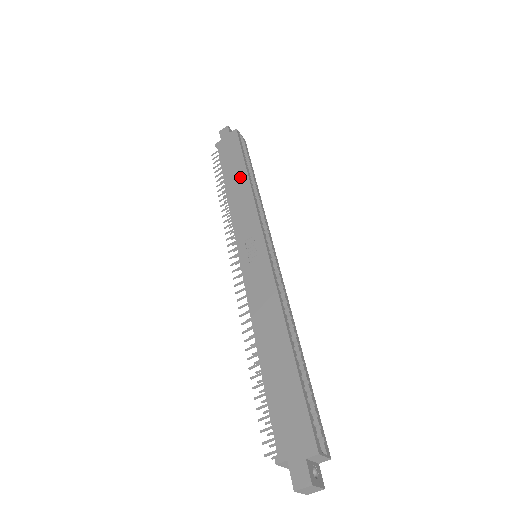
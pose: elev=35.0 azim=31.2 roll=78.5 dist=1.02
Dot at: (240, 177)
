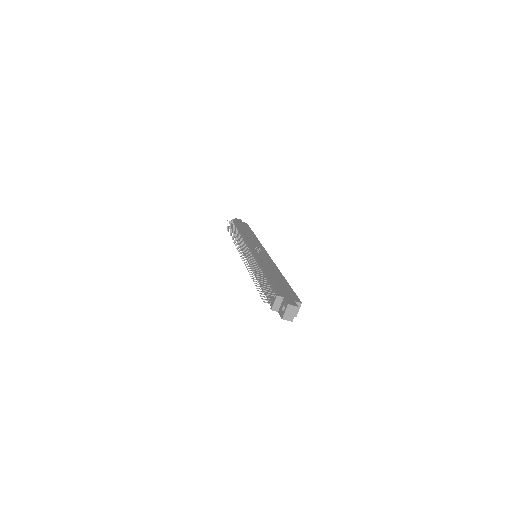
Dot at: (250, 233)
